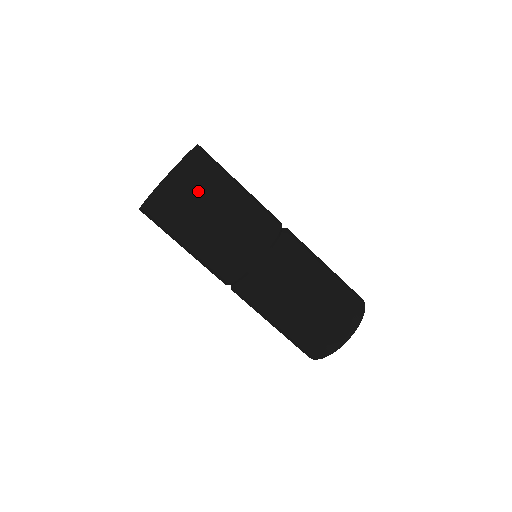
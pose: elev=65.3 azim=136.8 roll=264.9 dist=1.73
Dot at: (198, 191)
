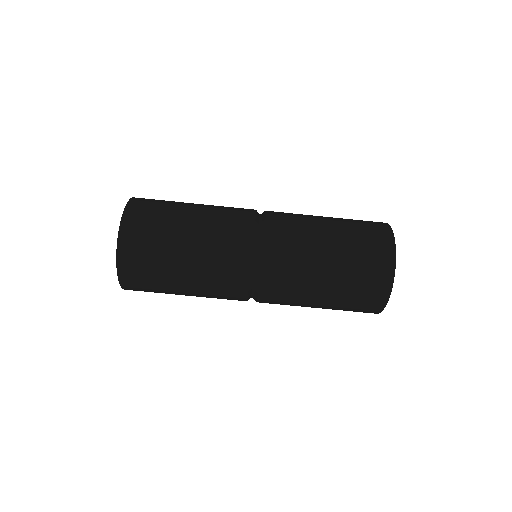
Dot at: (159, 210)
